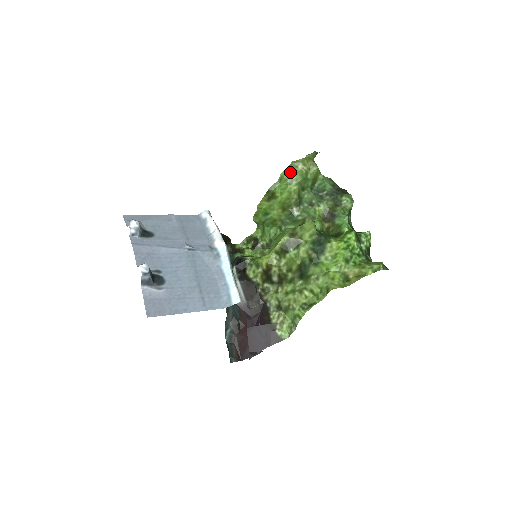
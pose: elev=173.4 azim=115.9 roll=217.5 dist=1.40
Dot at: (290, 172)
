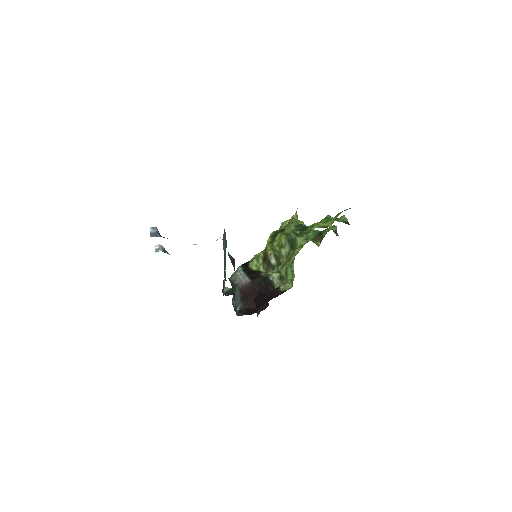
Dot at: (281, 228)
